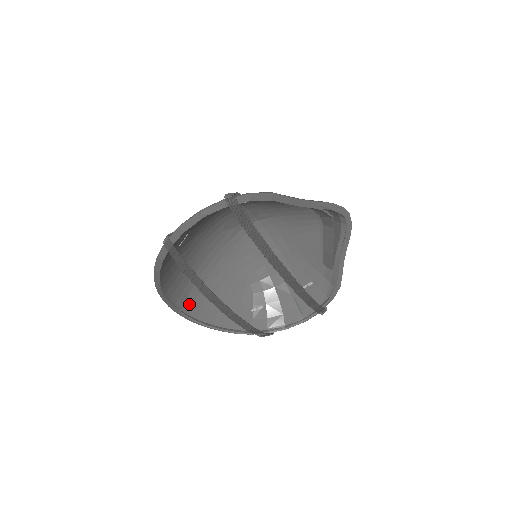
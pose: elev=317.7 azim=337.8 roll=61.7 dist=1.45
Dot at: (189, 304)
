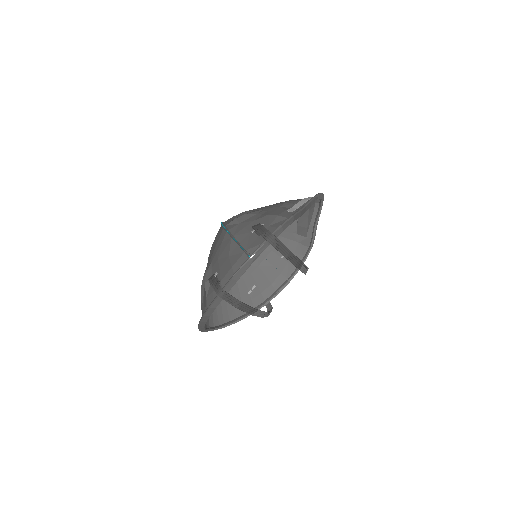
Dot at: (211, 319)
